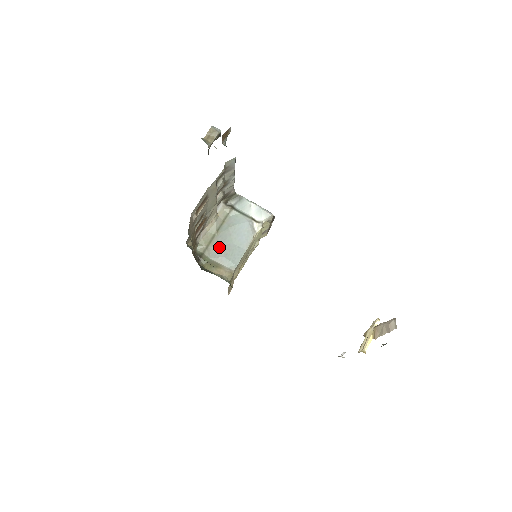
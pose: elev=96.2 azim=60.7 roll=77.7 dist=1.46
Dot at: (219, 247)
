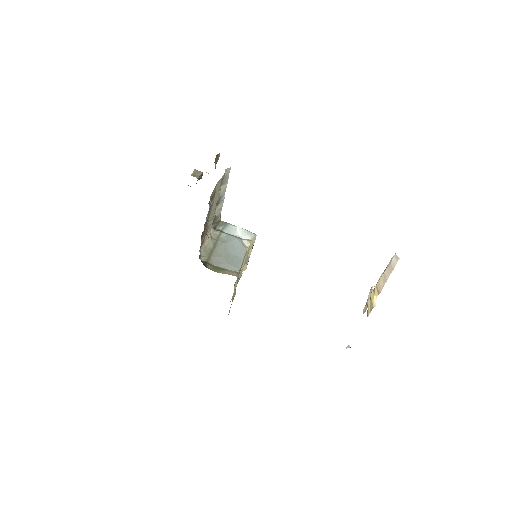
Dot at: (220, 257)
